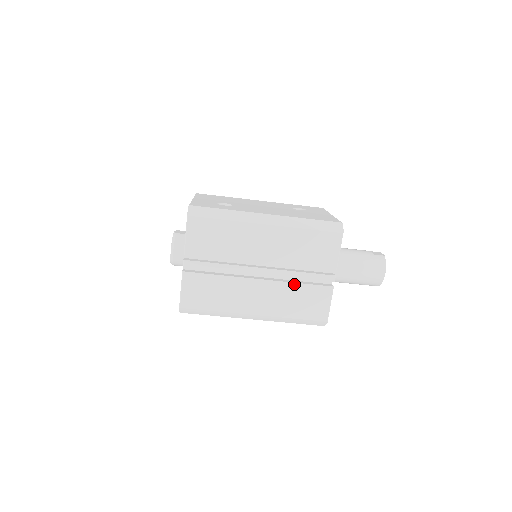
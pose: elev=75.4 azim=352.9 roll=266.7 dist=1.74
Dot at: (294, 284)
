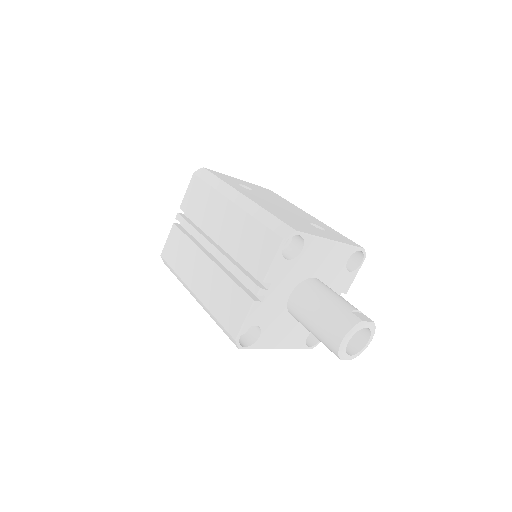
Dot at: (228, 277)
